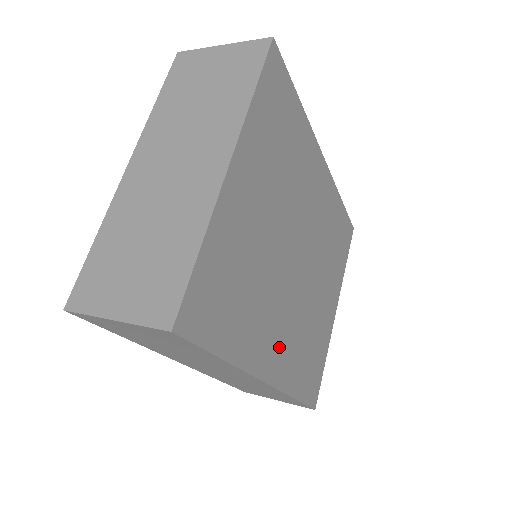
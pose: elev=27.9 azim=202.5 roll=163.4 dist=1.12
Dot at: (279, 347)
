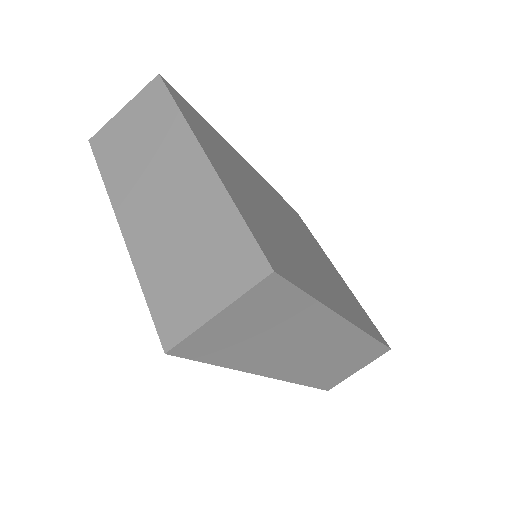
Dot at: (334, 295)
